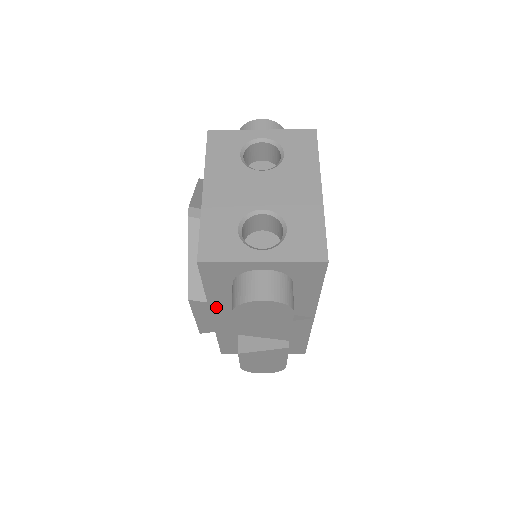
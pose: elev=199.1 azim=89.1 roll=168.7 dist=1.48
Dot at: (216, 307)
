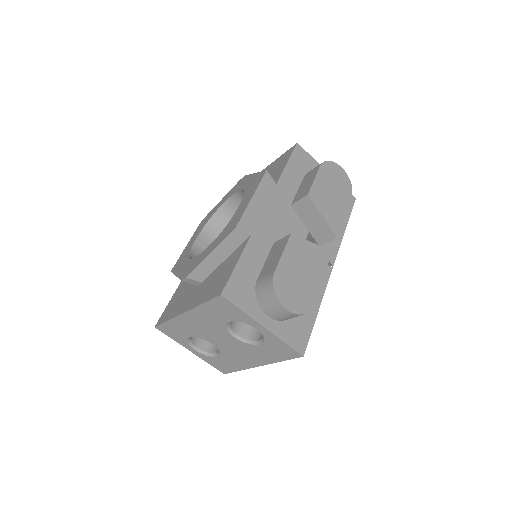
Dot at: (278, 195)
